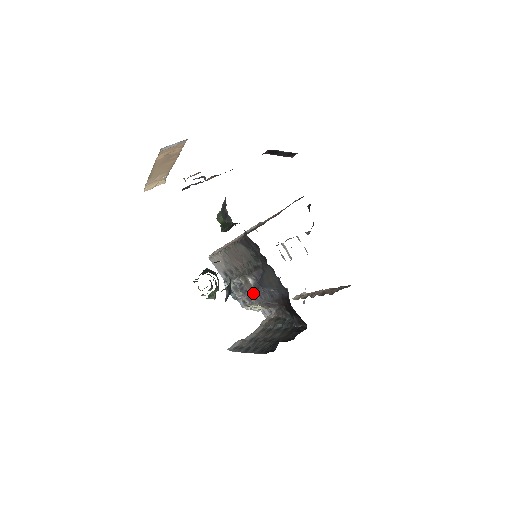
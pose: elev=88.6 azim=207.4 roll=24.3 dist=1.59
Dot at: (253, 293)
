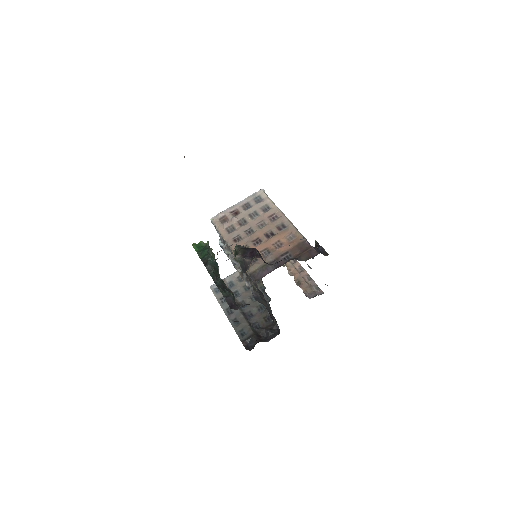
Dot at: occluded
